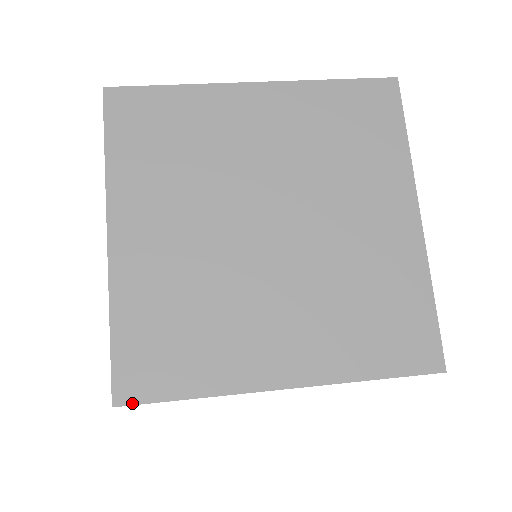
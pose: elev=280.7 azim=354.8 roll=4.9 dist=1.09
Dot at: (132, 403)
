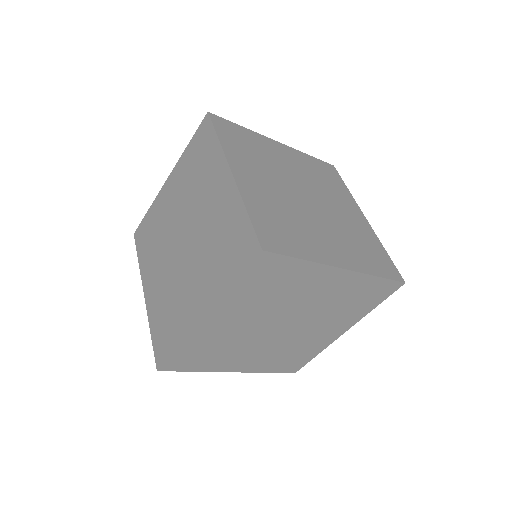
Dot at: occluded
